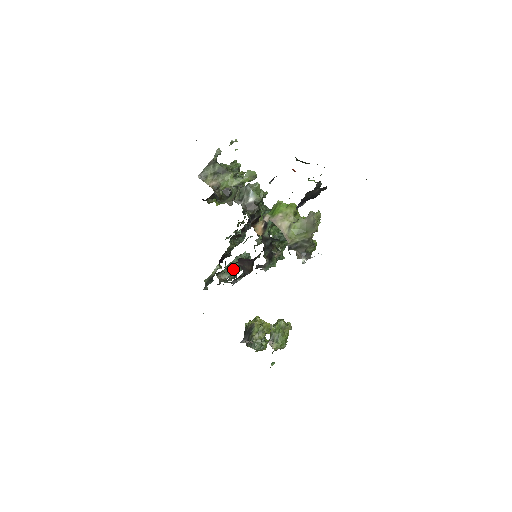
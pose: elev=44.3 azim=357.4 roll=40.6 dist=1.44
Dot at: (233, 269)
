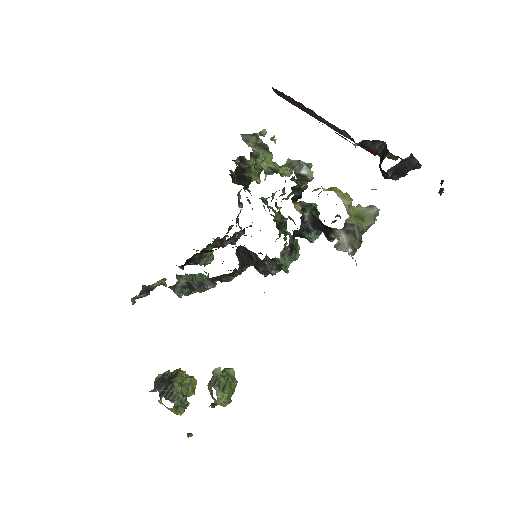
Dot at: (206, 272)
